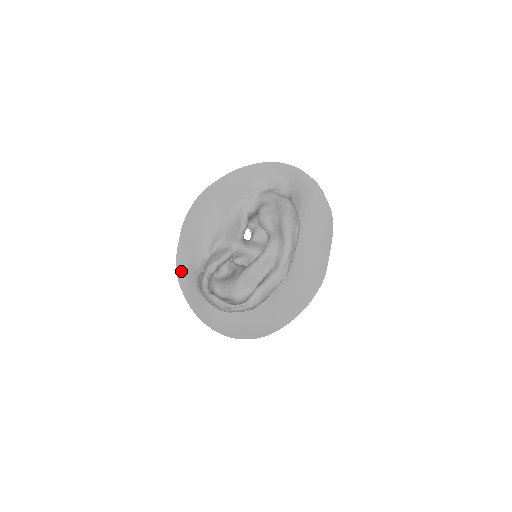
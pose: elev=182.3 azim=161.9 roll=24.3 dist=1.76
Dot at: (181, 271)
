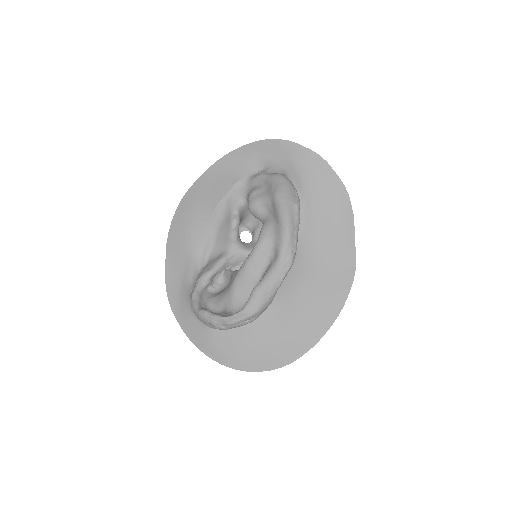
Dot at: (173, 295)
